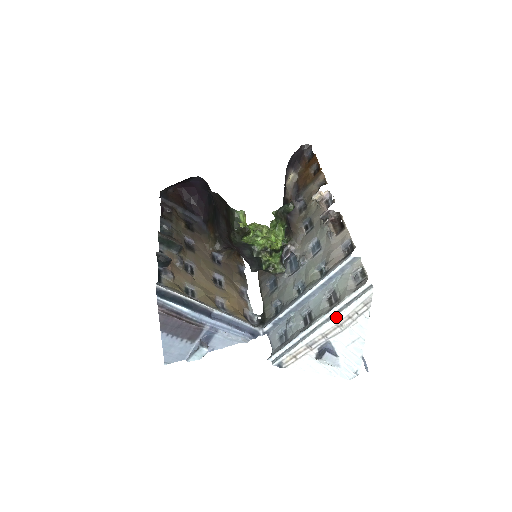
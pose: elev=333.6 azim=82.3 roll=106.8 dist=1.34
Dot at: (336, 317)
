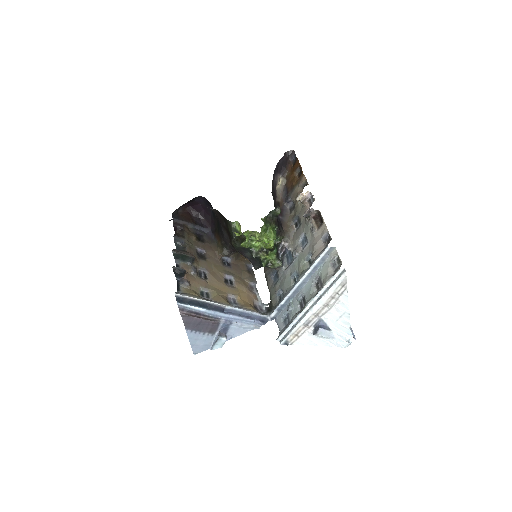
Dot at: (322, 299)
